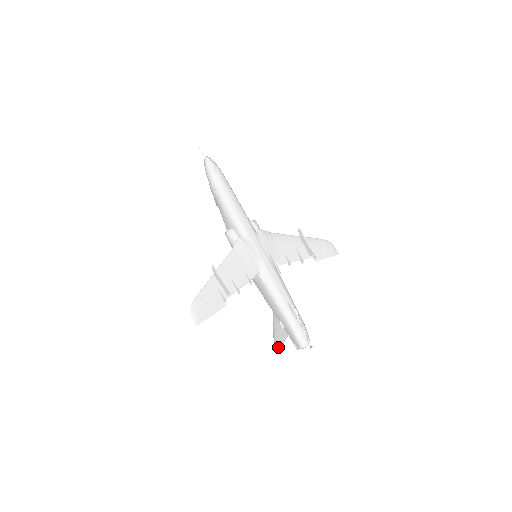
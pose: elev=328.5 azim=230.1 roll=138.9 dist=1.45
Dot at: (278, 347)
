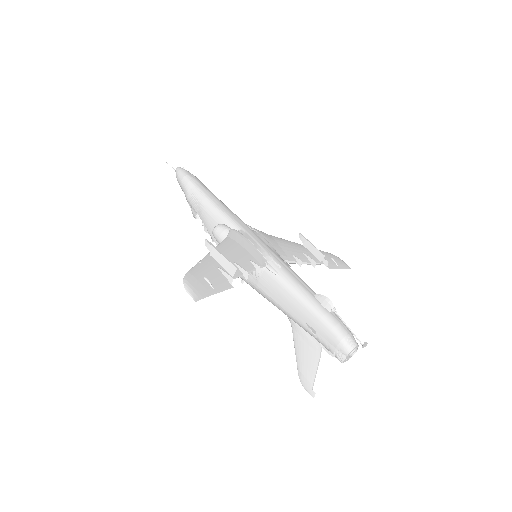
Dot at: (308, 386)
